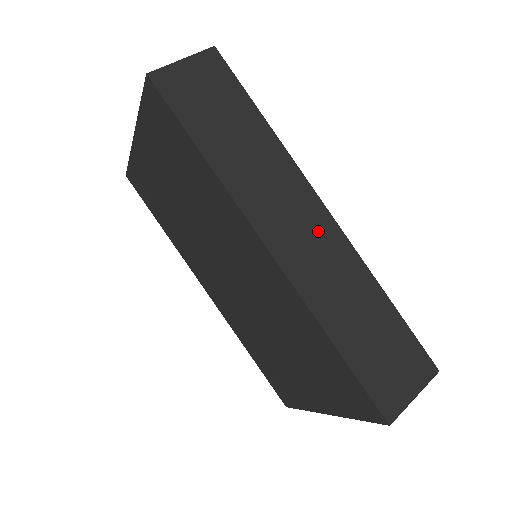
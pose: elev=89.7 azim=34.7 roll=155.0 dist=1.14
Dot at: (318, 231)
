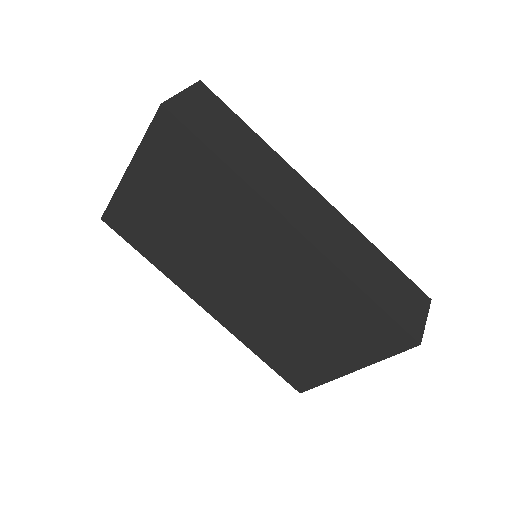
Dot at: (321, 211)
